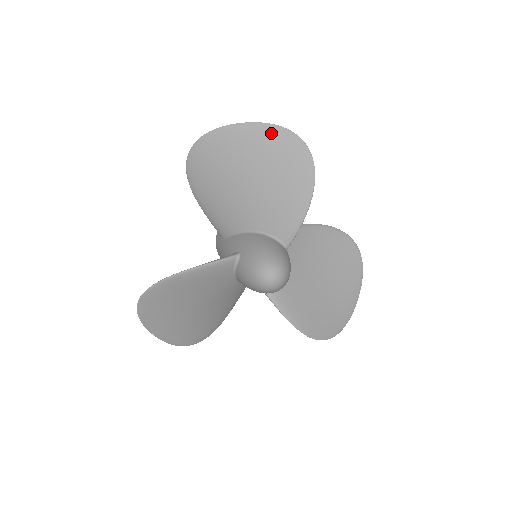
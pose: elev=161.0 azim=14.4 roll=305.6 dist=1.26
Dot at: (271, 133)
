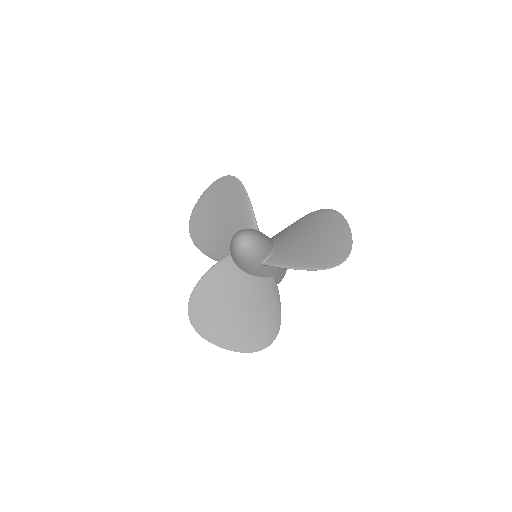
Dot at: (213, 188)
